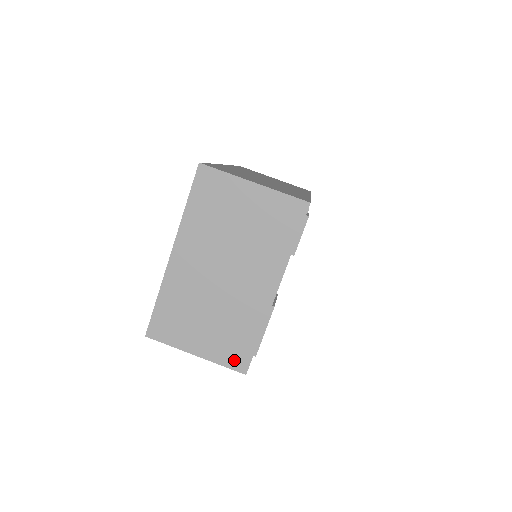
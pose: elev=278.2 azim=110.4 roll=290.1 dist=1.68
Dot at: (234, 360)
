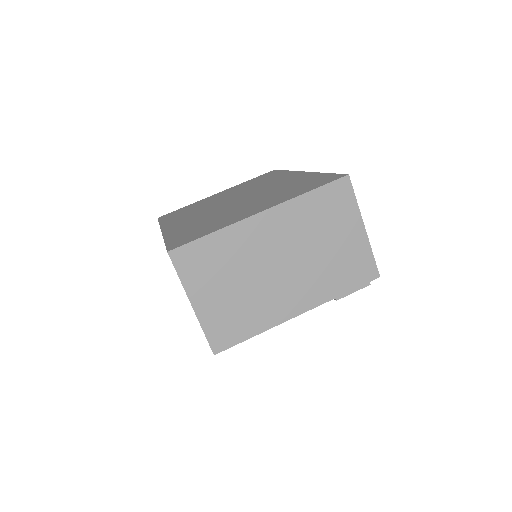
Dot at: (218, 336)
